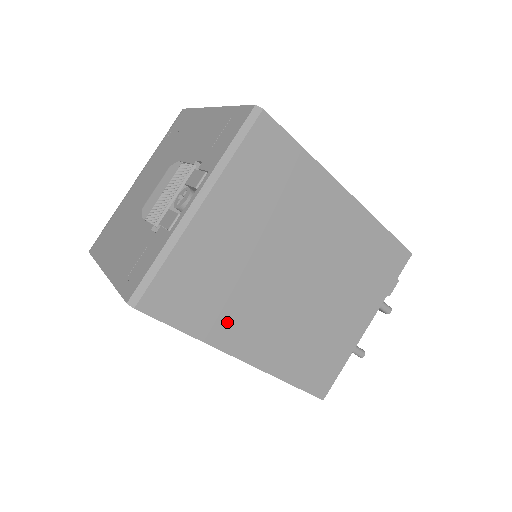
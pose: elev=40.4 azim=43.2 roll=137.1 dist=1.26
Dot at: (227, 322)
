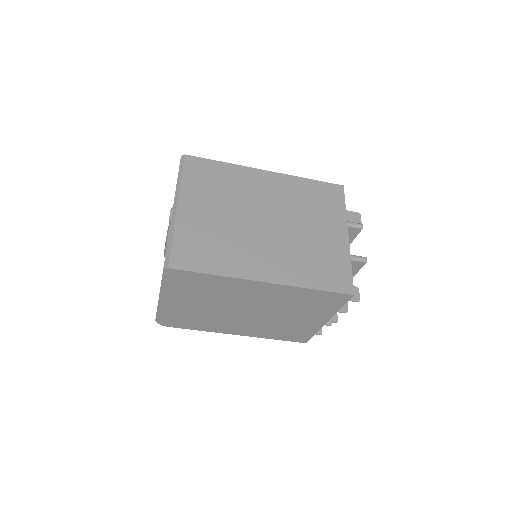
Dot at: (235, 261)
